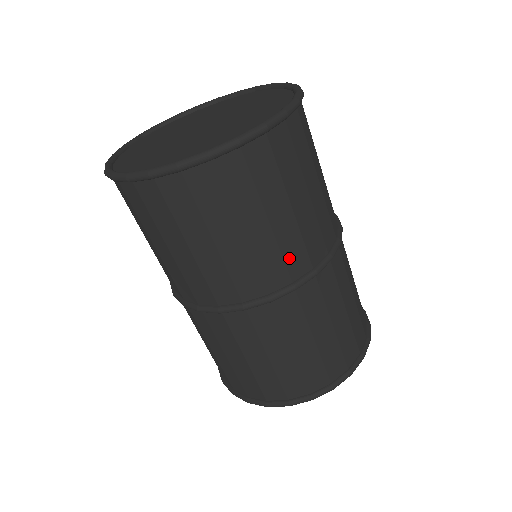
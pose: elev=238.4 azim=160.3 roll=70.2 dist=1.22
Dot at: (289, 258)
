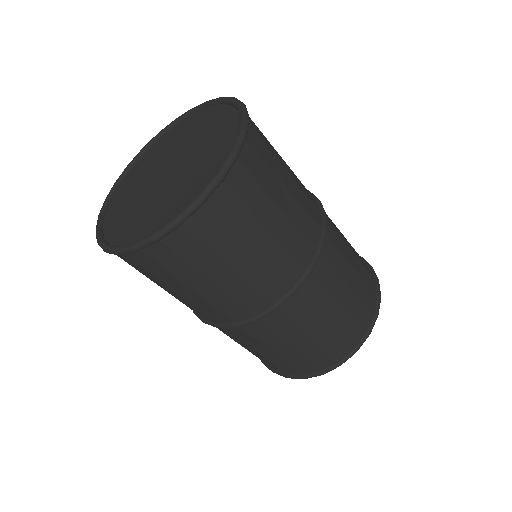
Dot at: (206, 311)
